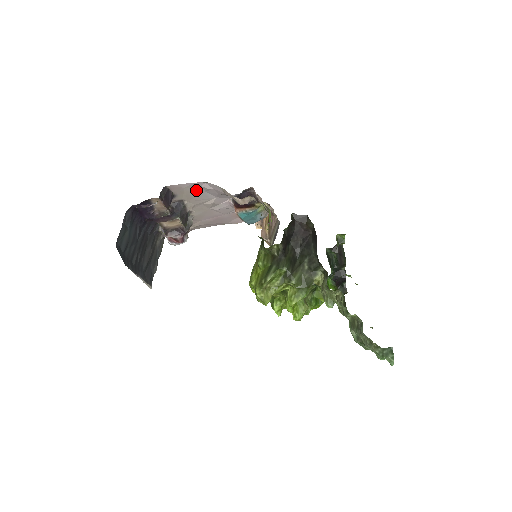
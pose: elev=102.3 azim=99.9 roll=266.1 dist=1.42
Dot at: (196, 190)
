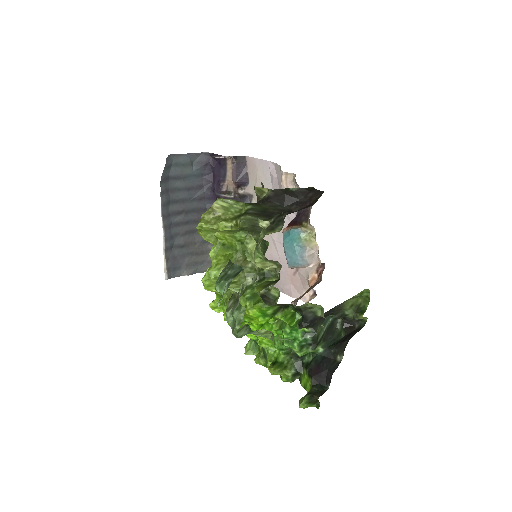
Dot at: (266, 180)
